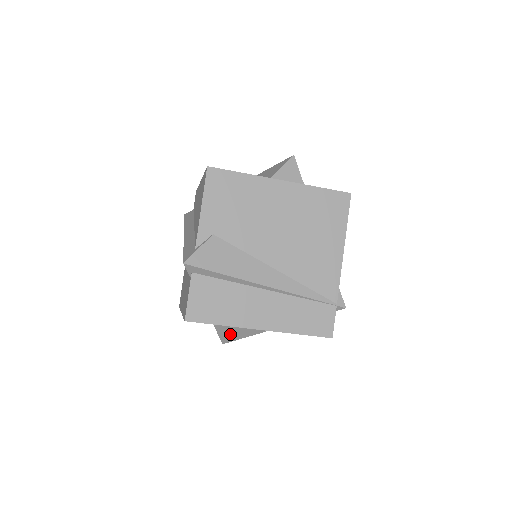
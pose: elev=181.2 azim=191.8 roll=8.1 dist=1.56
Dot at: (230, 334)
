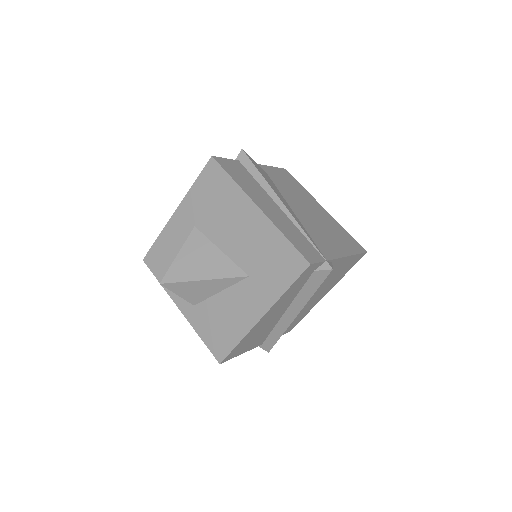
Dot at: (185, 267)
